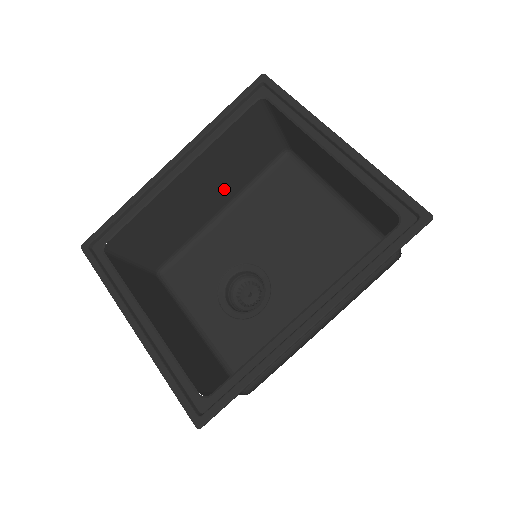
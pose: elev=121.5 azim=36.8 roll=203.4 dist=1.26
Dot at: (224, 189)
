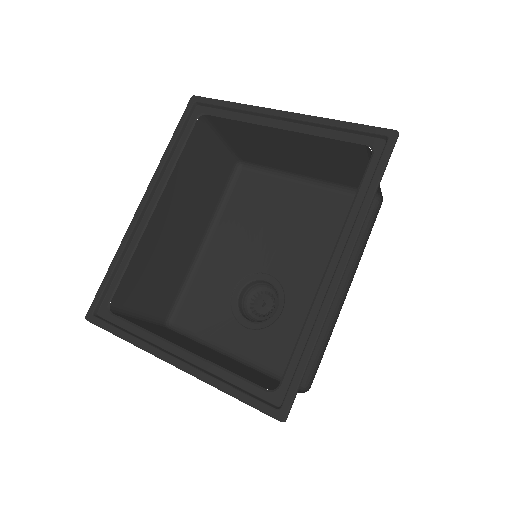
Dot at: (198, 217)
